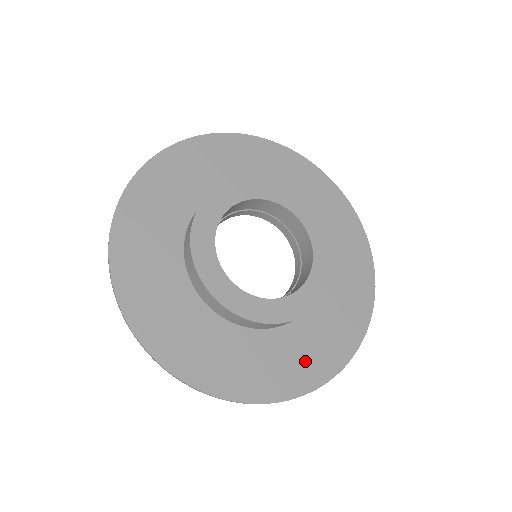
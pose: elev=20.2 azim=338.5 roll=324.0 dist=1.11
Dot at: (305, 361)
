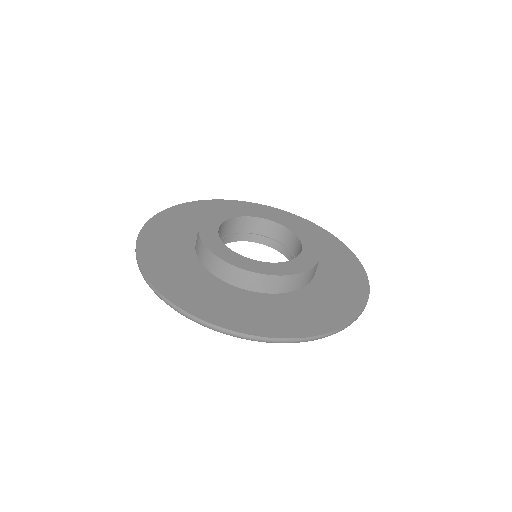
Dot at: (204, 298)
